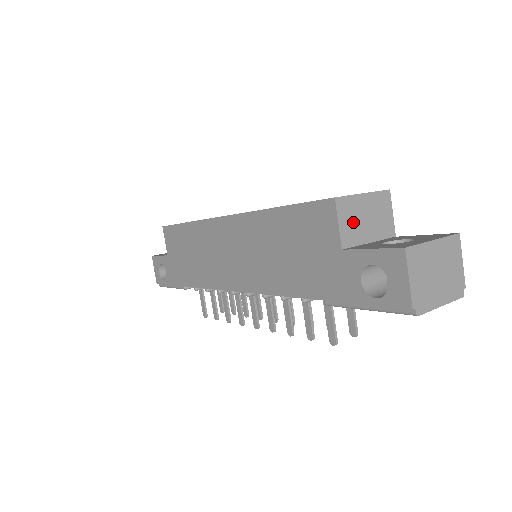
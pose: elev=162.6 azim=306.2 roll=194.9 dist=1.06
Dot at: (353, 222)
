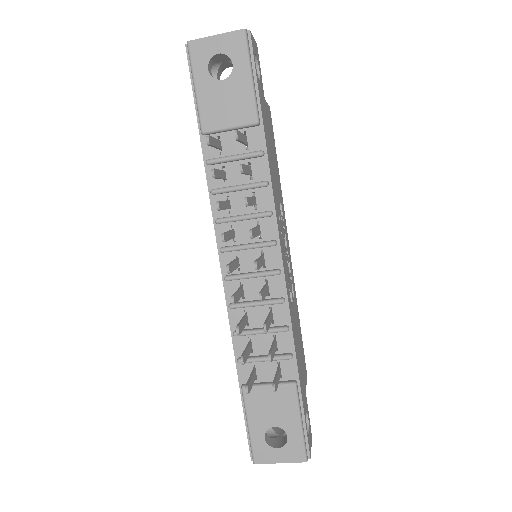
Dot at: occluded
